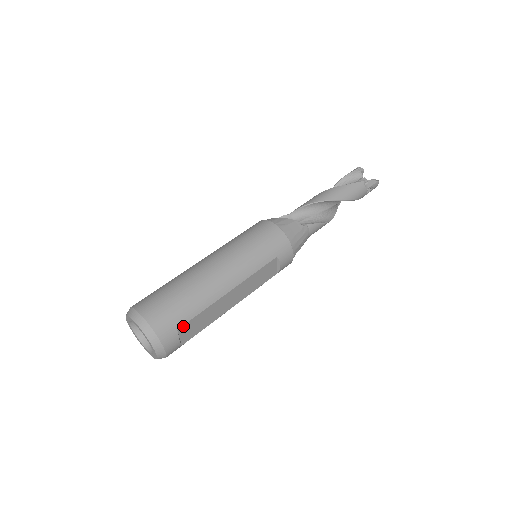
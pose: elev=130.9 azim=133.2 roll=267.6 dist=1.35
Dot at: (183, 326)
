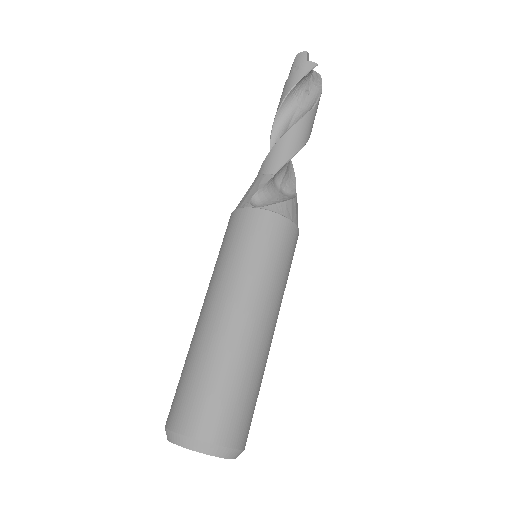
Dot at: occluded
